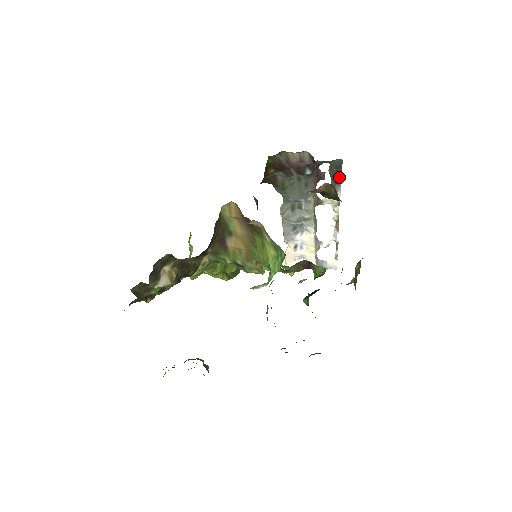
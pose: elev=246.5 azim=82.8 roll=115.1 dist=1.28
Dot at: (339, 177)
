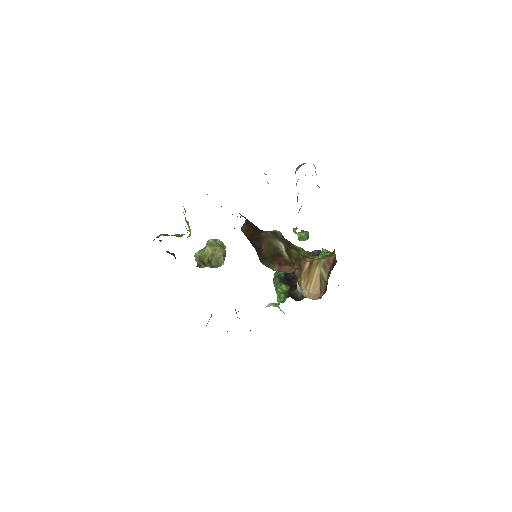
Dot at: occluded
